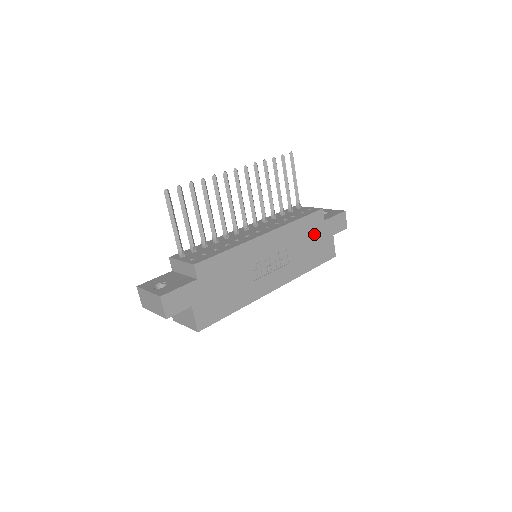
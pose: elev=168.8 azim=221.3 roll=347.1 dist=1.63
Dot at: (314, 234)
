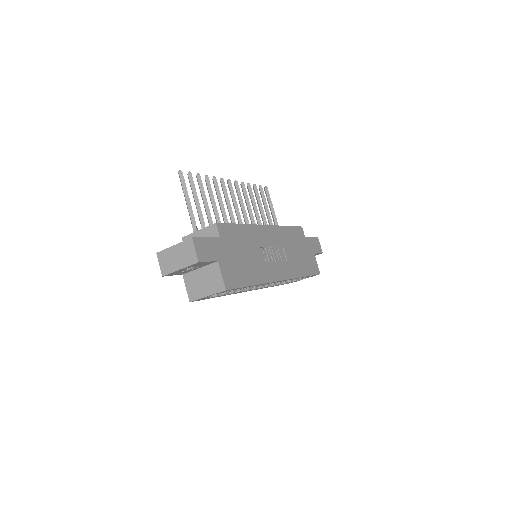
Dot at: (300, 245)
